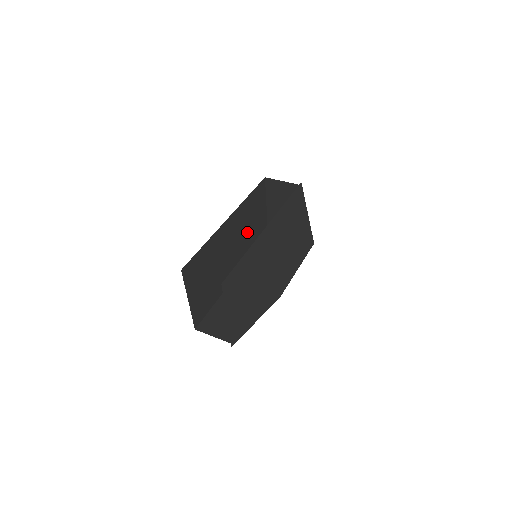
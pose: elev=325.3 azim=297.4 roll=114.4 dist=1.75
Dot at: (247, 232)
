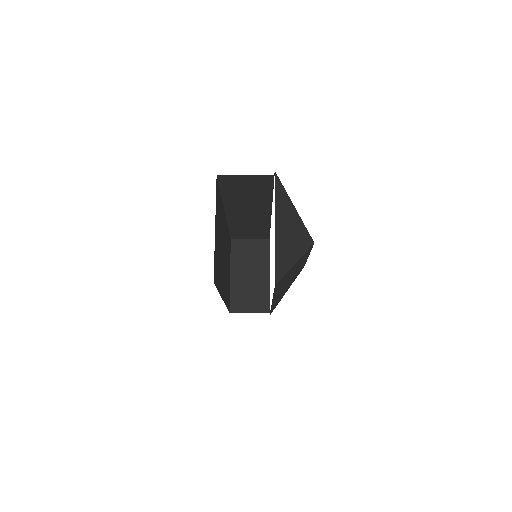
Dot at: (226, 267)
